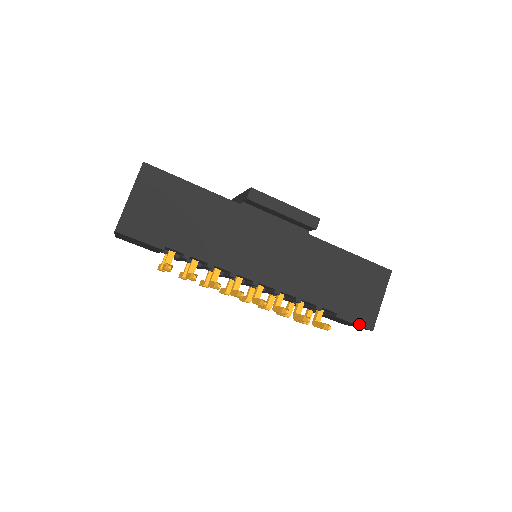
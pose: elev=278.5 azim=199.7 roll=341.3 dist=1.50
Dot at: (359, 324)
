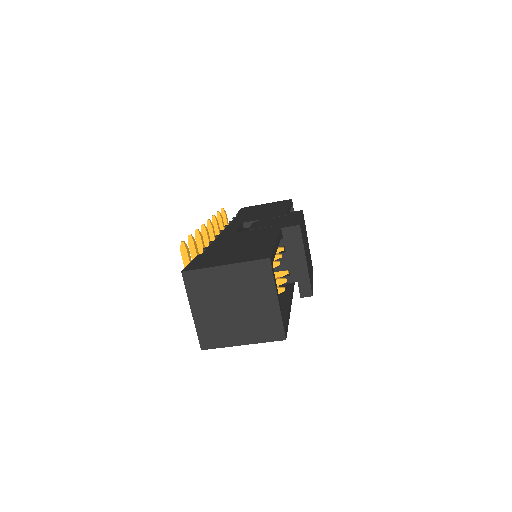
Dot at: occluded
